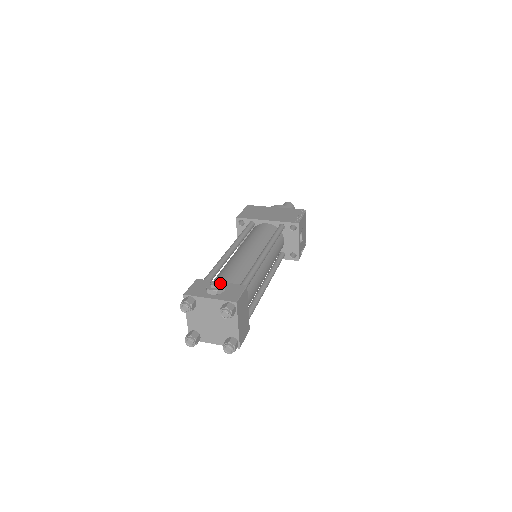
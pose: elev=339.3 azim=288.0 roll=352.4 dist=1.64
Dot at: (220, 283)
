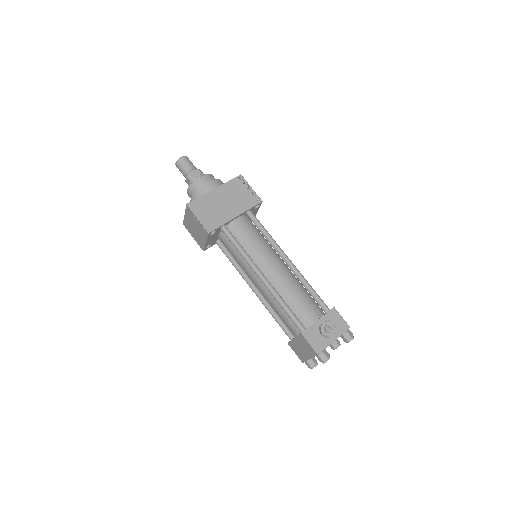
Dot at: (327, 324)
